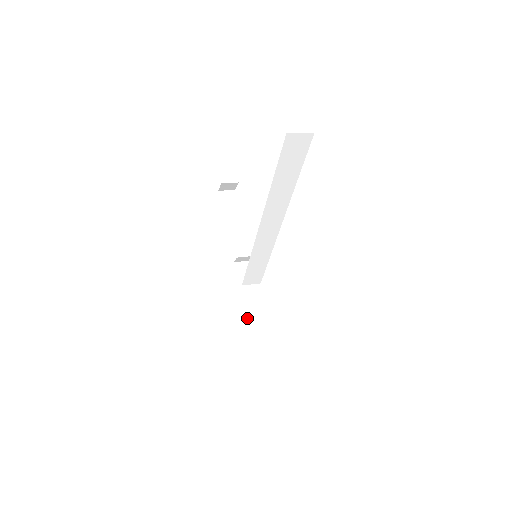
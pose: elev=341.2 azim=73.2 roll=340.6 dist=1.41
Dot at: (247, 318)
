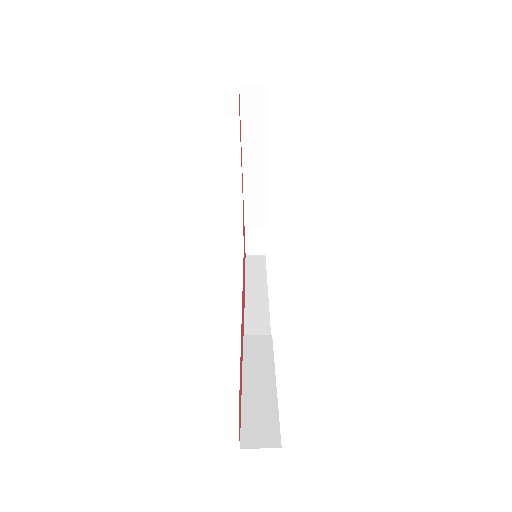
Dot at: (256, 236)
